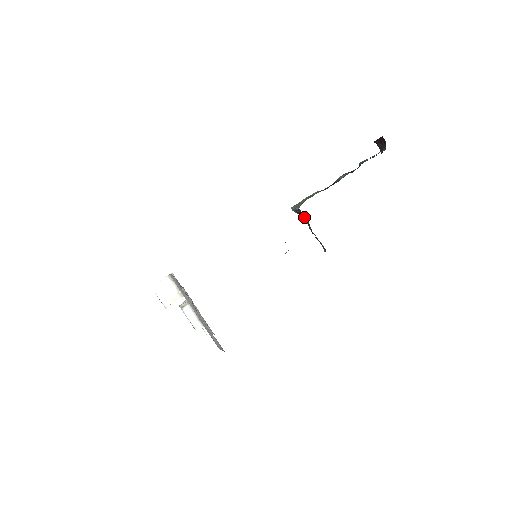
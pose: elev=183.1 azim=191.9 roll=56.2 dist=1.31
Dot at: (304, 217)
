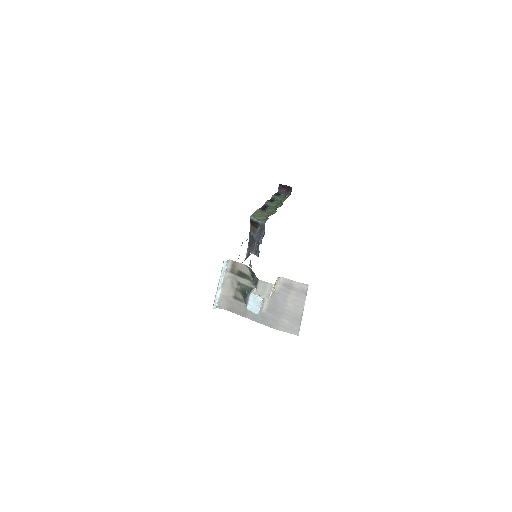
Dot at: (251, 225)
